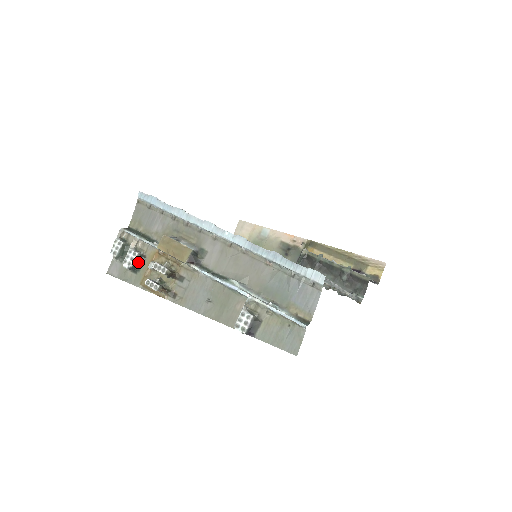
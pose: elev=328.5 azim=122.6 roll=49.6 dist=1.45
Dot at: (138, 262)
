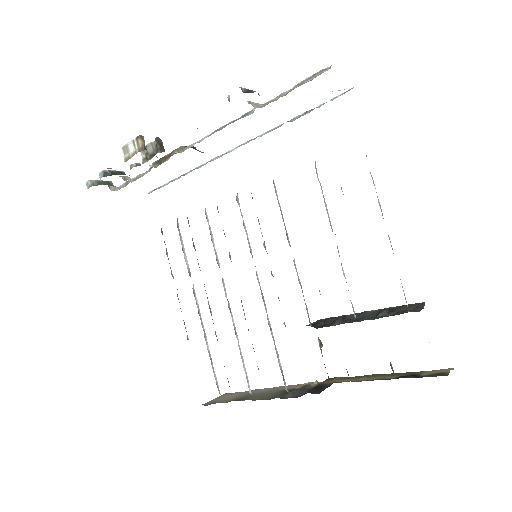
Dot at: (119, 173)
